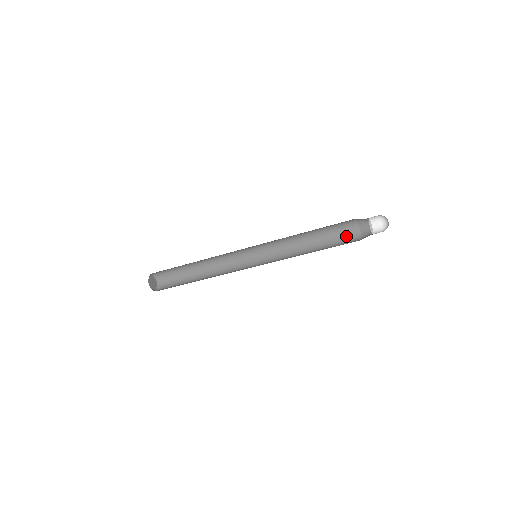
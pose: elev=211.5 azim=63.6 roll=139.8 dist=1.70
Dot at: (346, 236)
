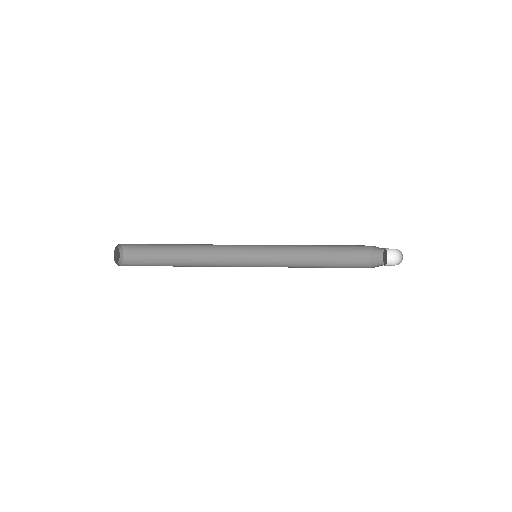
Dot at: (356, 246)
